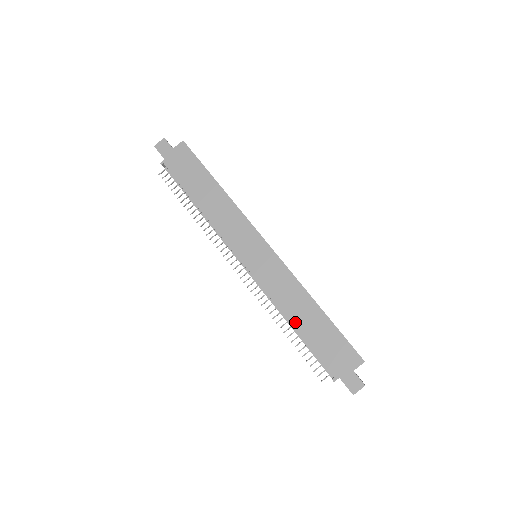
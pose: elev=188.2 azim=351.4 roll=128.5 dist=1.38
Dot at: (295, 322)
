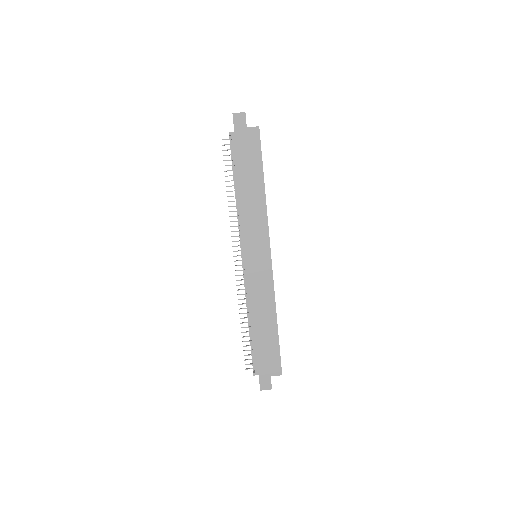
Dot at: (254, 322)
